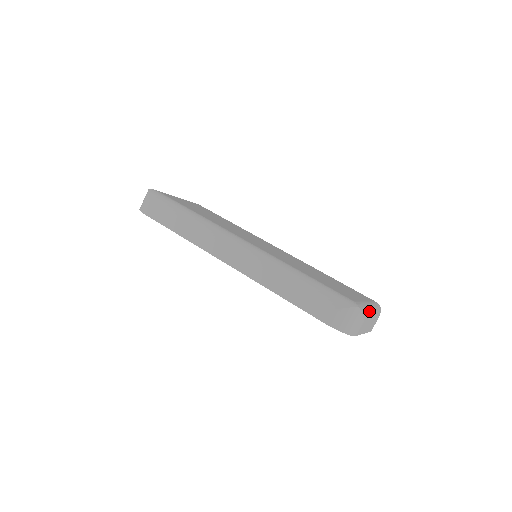
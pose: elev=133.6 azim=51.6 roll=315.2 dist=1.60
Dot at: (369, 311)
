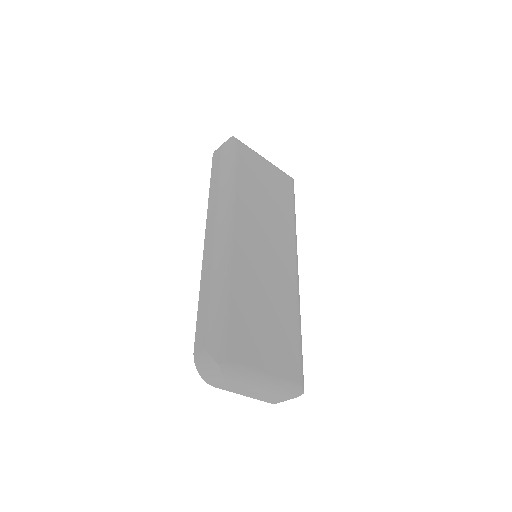
Dot at: (250, 381)
